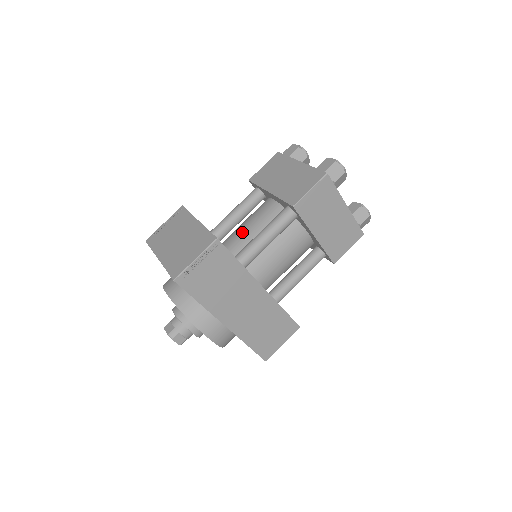
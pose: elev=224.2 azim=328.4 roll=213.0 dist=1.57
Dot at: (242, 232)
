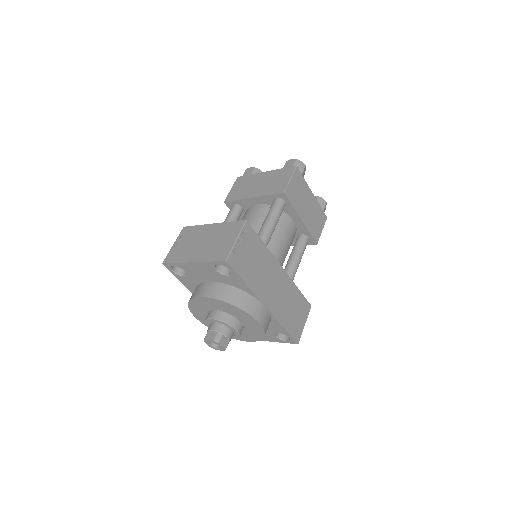
Dot at: occluded
